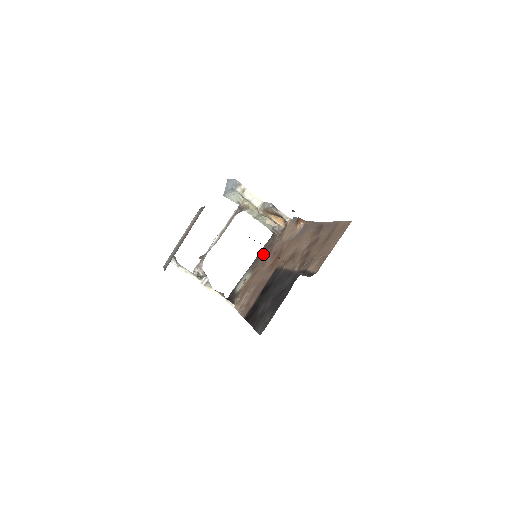
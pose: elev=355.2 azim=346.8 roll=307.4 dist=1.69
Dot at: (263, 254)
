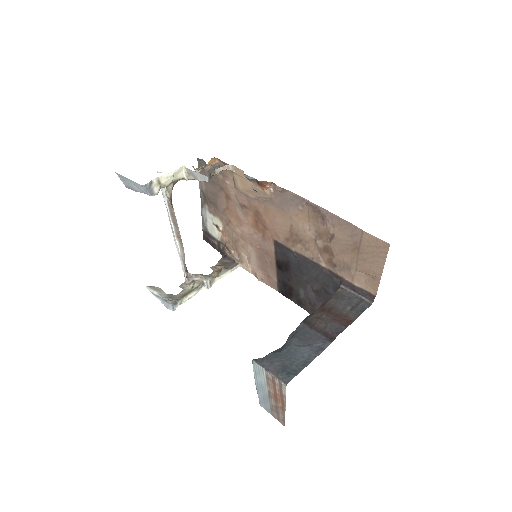
Dot at: (215, 196)
